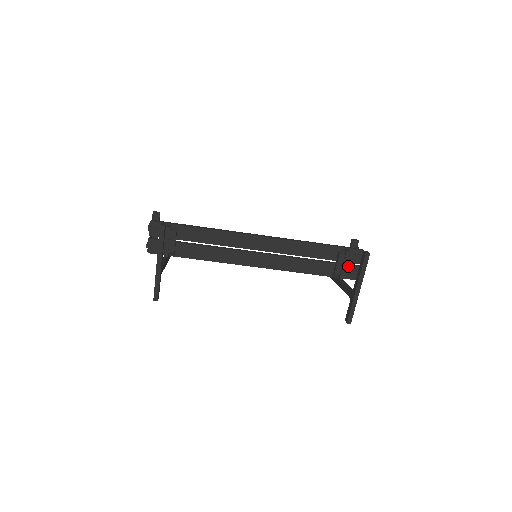
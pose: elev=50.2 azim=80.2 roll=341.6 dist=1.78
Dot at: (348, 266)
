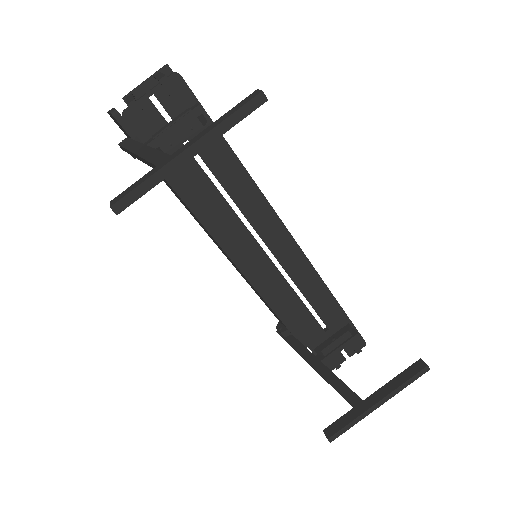
Dot at: occluded
